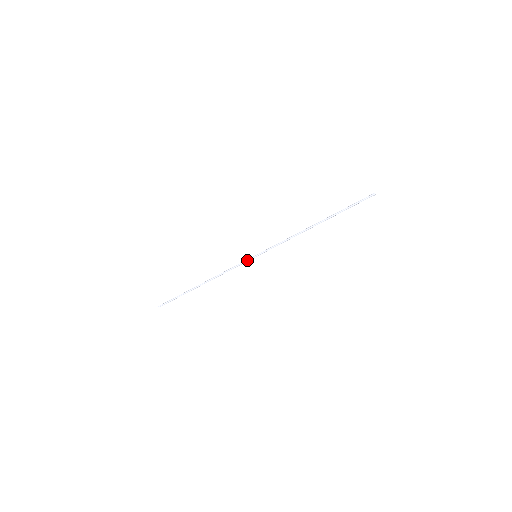
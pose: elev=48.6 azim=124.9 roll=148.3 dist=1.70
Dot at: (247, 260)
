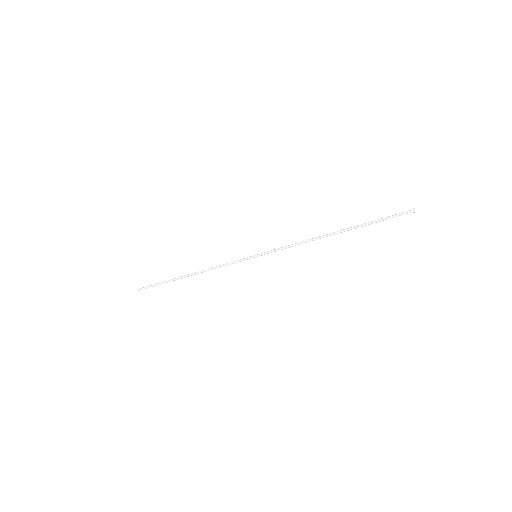
Dot at: occluded
